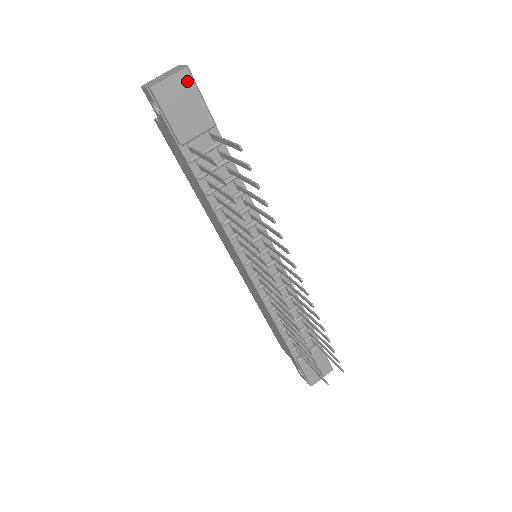
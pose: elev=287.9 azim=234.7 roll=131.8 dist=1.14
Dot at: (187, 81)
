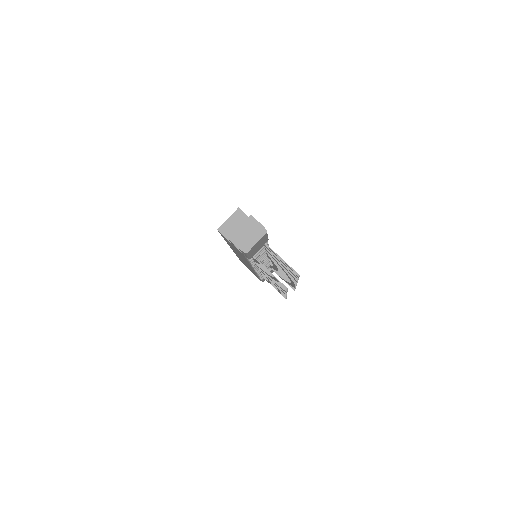
Dot at: (264, 237)
